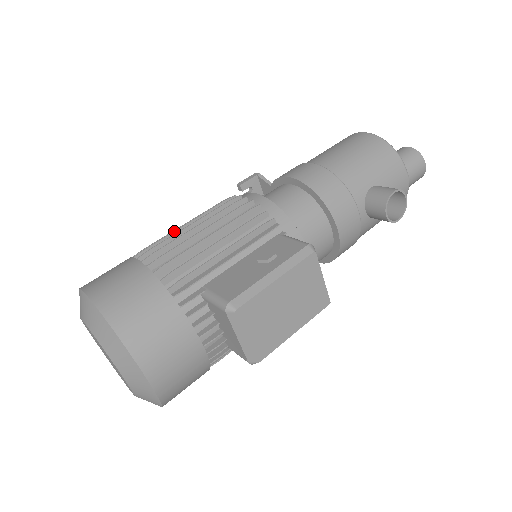
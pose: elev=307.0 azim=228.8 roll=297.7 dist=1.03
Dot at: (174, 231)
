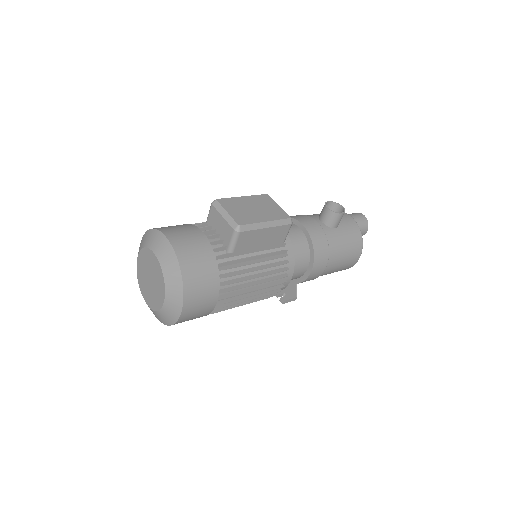
Dot at: occluded
